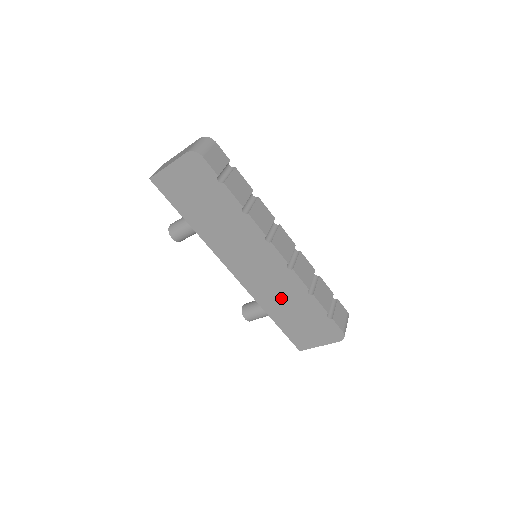
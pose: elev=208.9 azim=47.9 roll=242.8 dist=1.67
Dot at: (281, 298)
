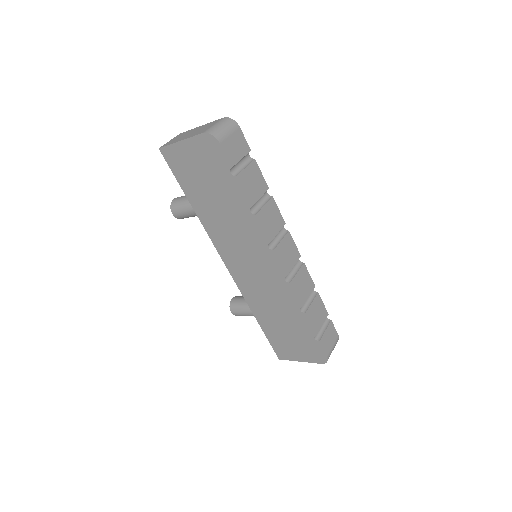
Dot at: (271, 306)
